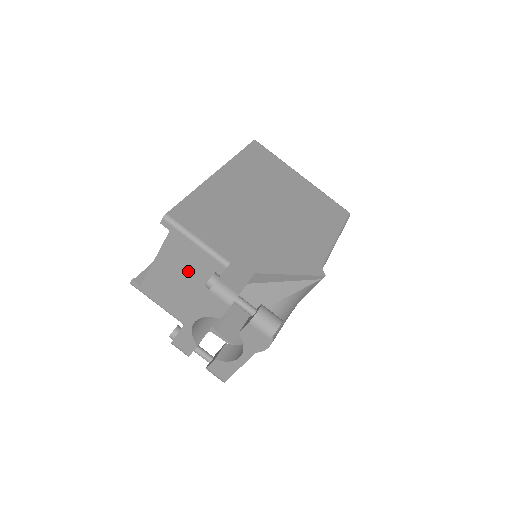
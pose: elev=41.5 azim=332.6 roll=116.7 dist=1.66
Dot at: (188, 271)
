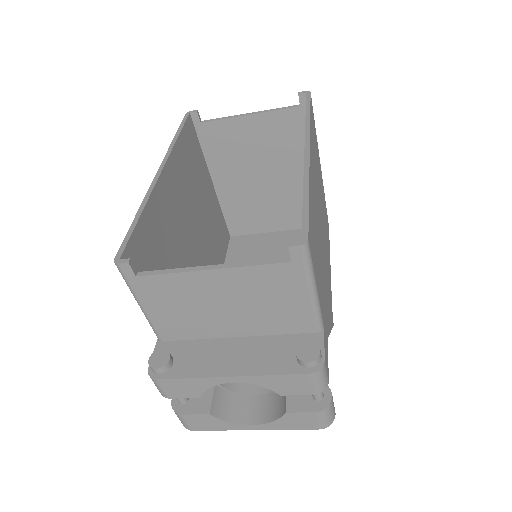
Dot at: (254, 307)
